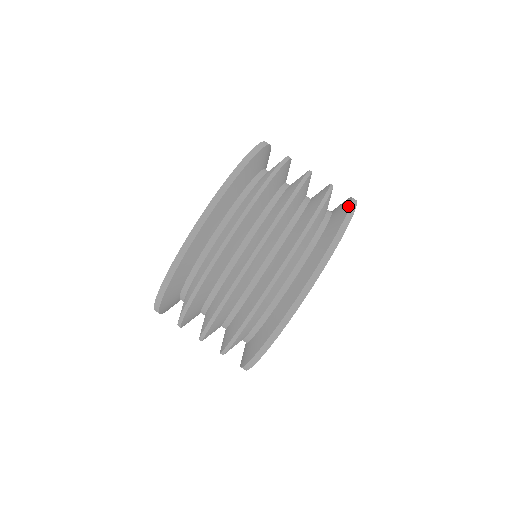
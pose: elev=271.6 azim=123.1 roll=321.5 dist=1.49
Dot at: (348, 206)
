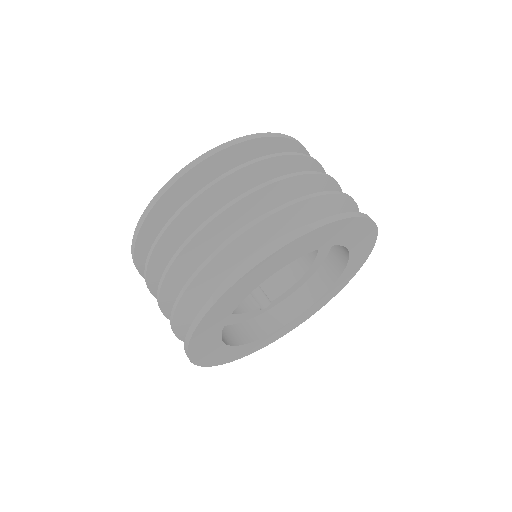
Dot at: occluded
